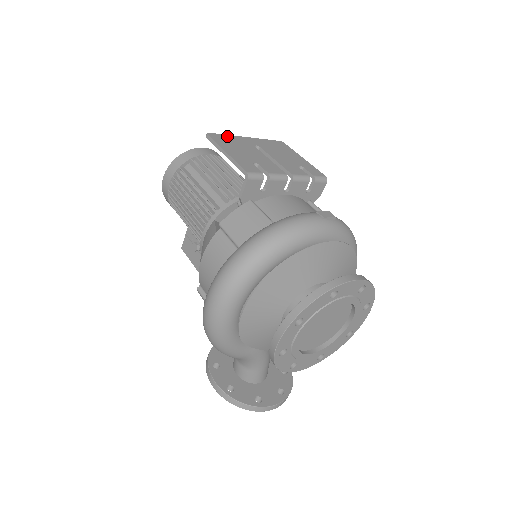
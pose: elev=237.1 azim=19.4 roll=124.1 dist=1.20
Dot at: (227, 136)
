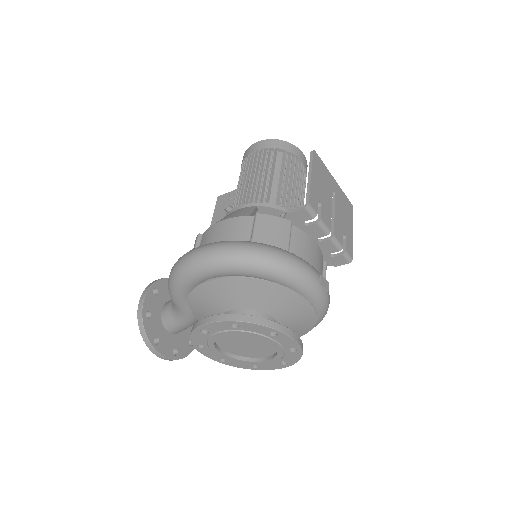
Dot at: (324, 166)
